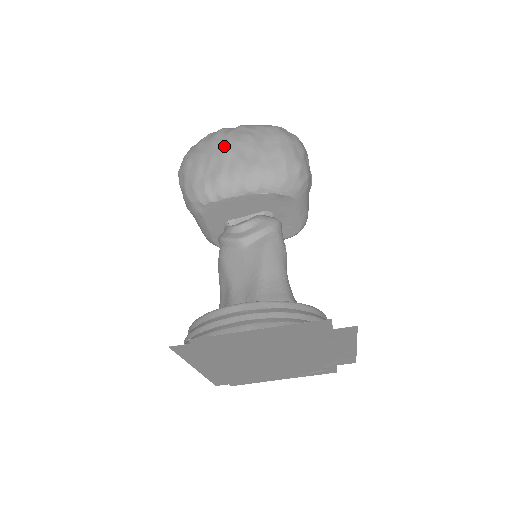
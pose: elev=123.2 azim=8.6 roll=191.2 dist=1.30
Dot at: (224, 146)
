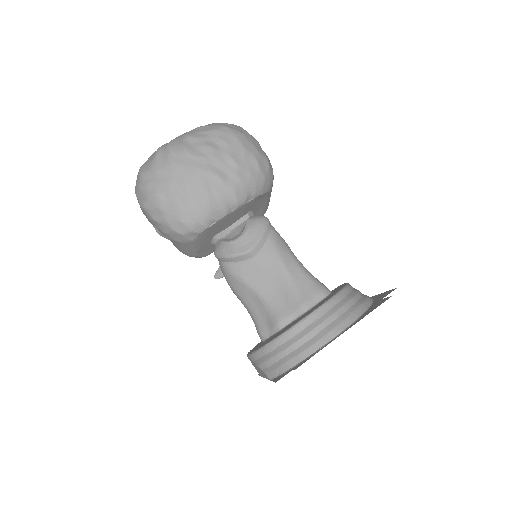
Dot at: (193, 167)
